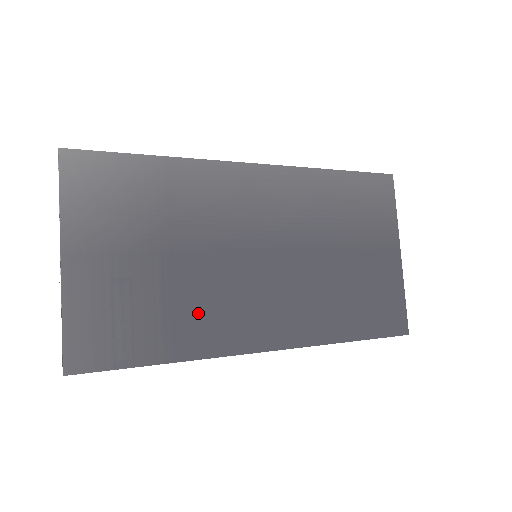
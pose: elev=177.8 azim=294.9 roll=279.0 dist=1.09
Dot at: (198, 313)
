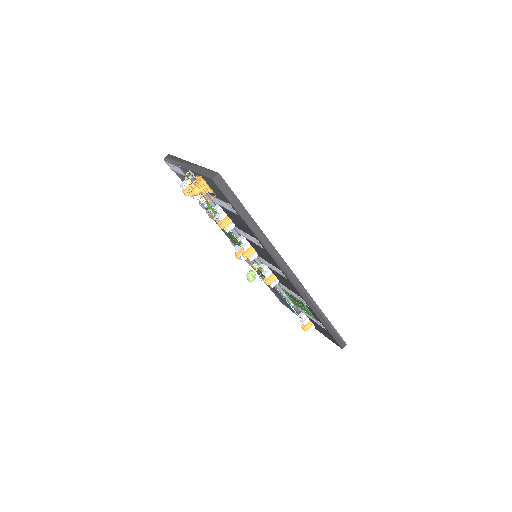
Dot at: occluded
